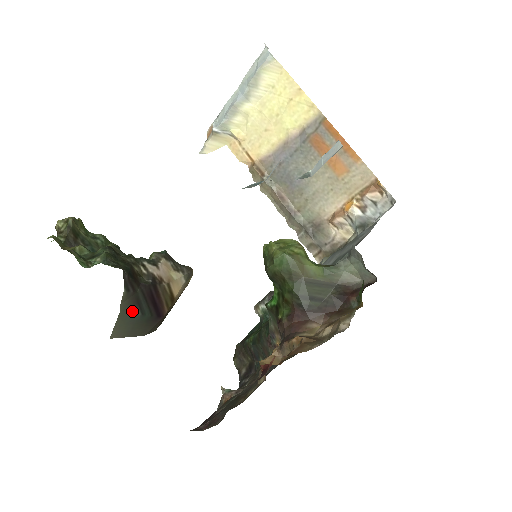
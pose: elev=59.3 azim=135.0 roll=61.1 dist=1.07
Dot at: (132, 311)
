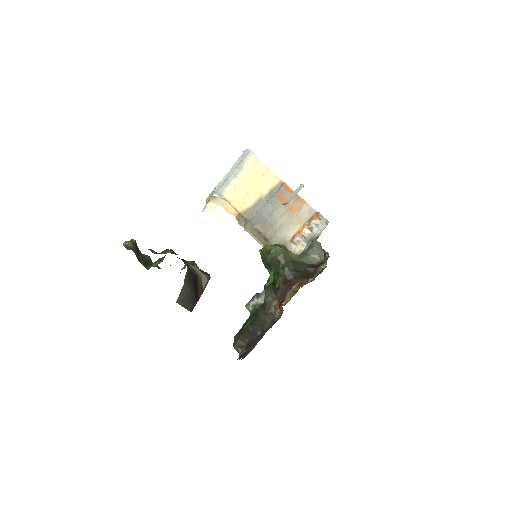
Dot at: (188, 286)
